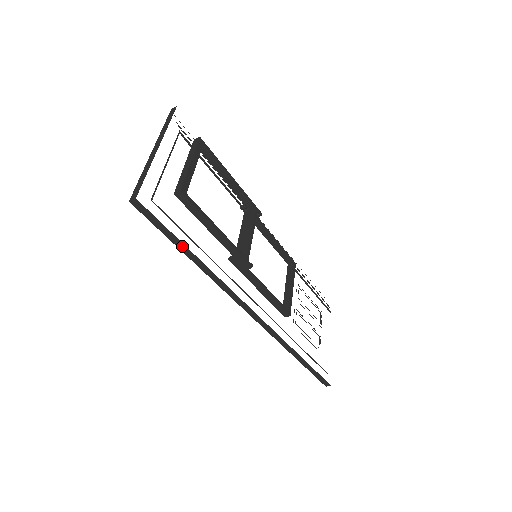
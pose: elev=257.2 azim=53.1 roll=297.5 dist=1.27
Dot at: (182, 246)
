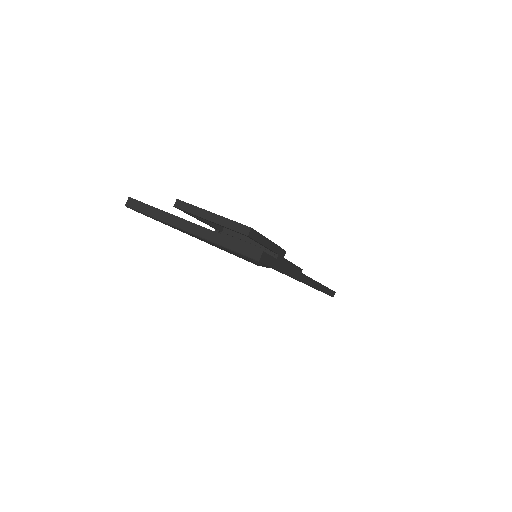
Dot at: (283, 267)
